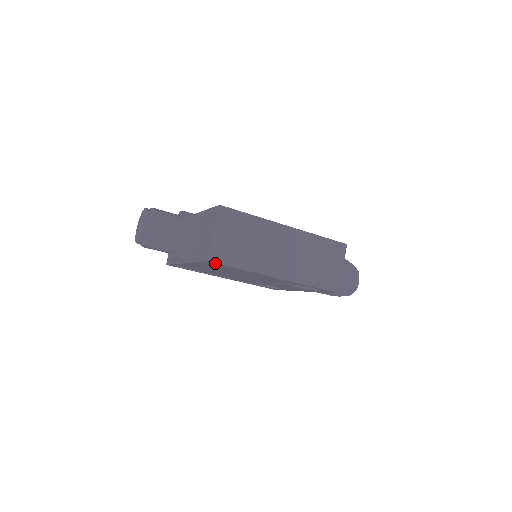
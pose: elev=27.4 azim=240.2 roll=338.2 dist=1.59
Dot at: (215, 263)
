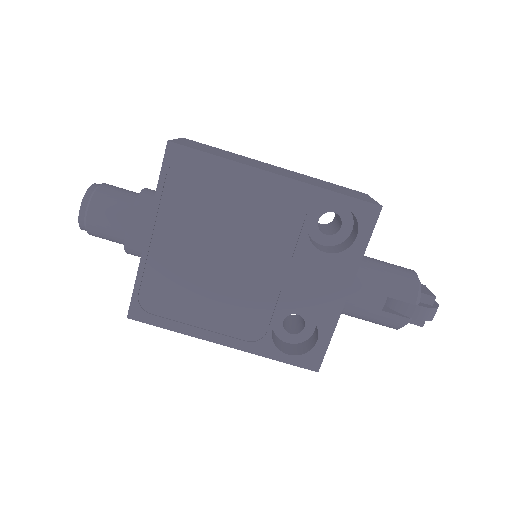
Dot at: (178, 148)
